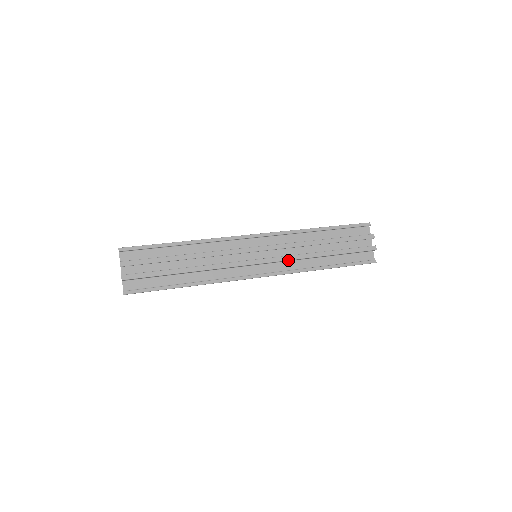
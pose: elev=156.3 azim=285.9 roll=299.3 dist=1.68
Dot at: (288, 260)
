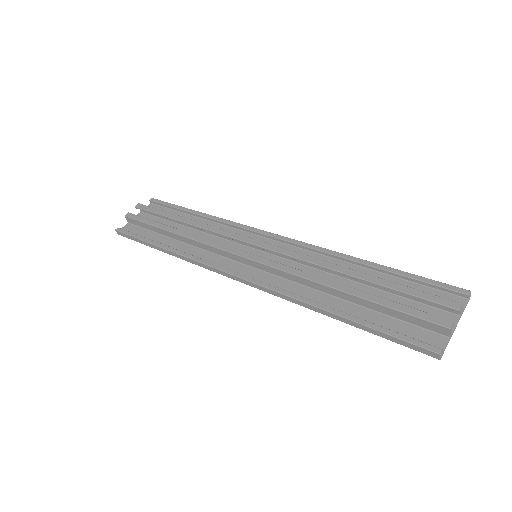
Dot at: (285, 271)
